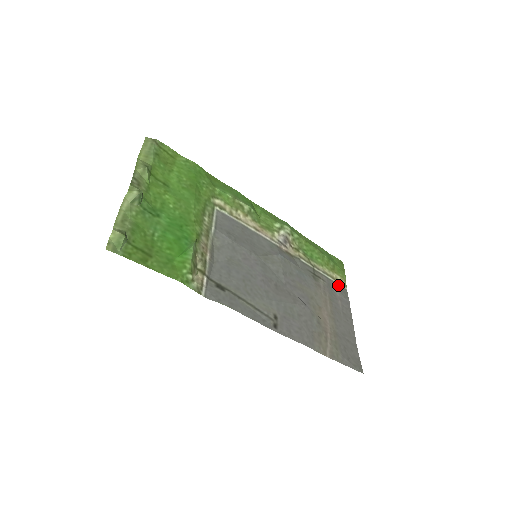
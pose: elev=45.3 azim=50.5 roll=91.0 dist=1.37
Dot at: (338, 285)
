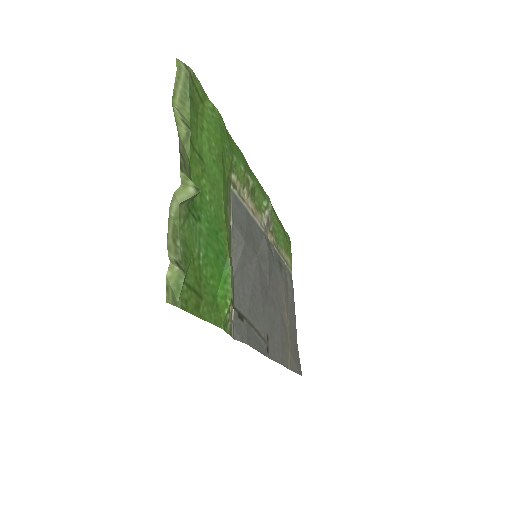
Dot at: (289, 271)
